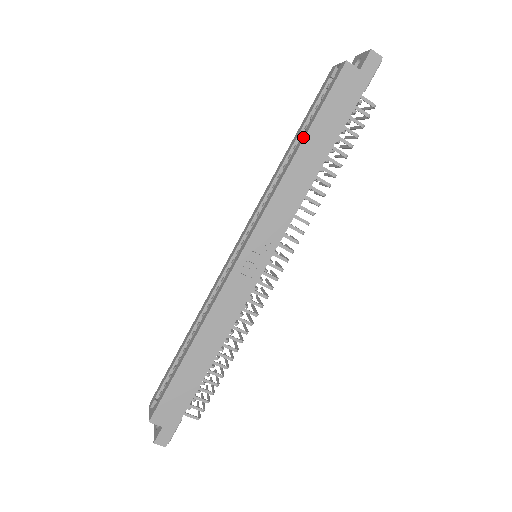
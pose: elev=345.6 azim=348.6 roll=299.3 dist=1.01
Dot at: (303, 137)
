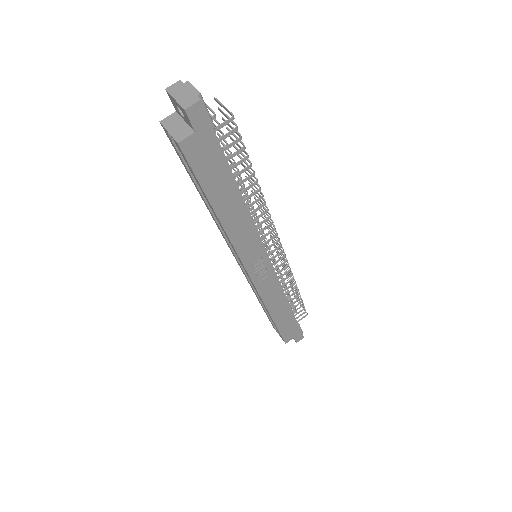
Dot at: (211, 207)
